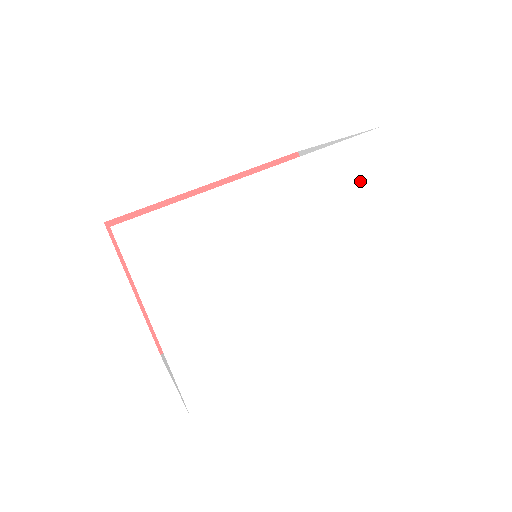
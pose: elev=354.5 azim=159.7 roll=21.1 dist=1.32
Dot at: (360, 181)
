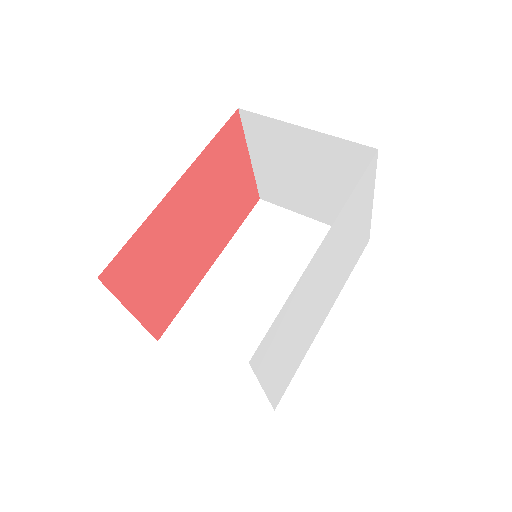
Dot at: (361, 199)
